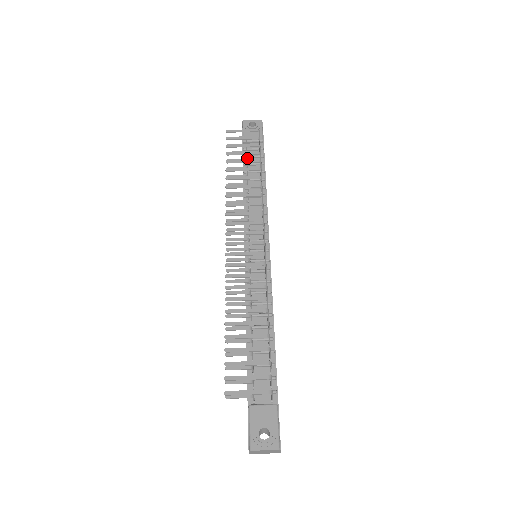
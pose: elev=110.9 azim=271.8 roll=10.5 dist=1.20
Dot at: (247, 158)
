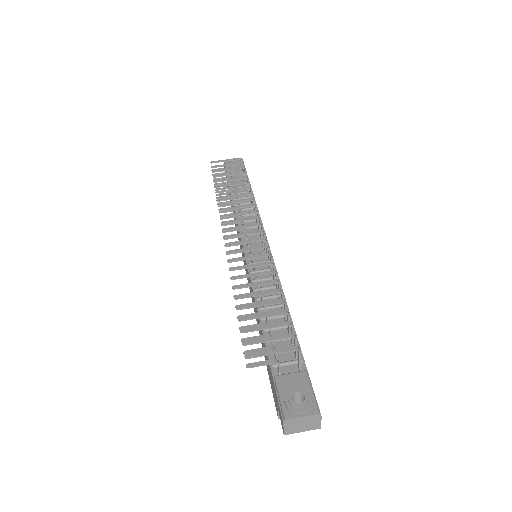
Dot at: occluded
